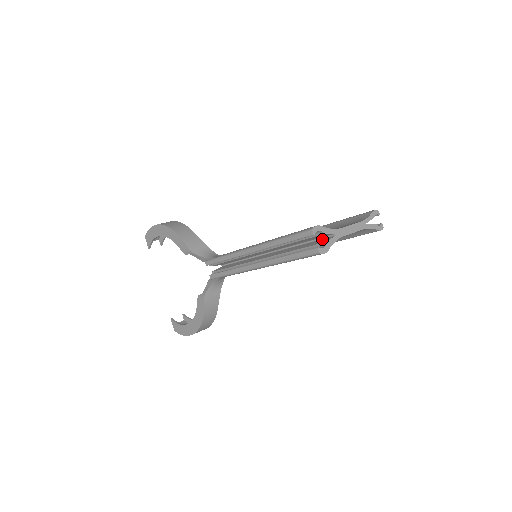
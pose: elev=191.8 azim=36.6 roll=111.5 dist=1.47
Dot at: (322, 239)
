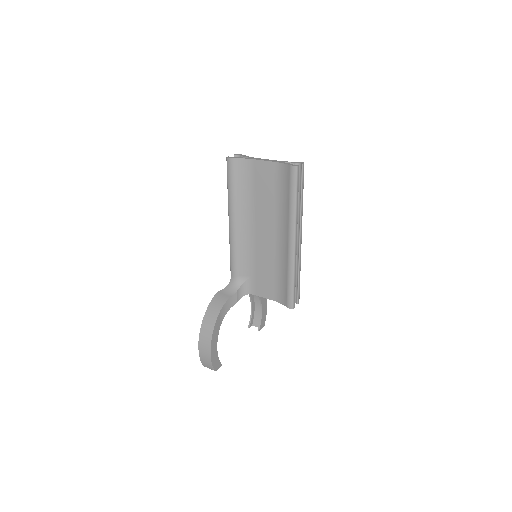
Dot at: (247, 169)
